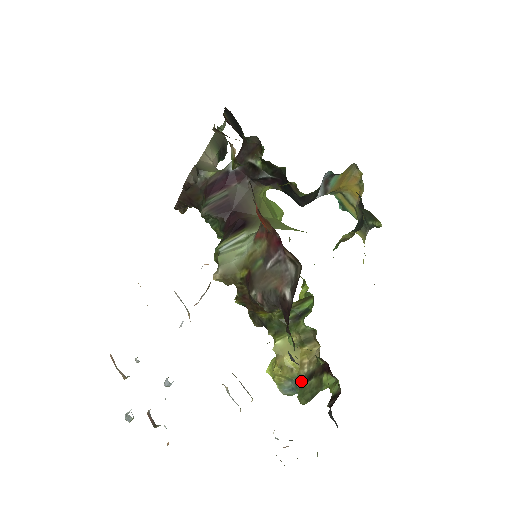
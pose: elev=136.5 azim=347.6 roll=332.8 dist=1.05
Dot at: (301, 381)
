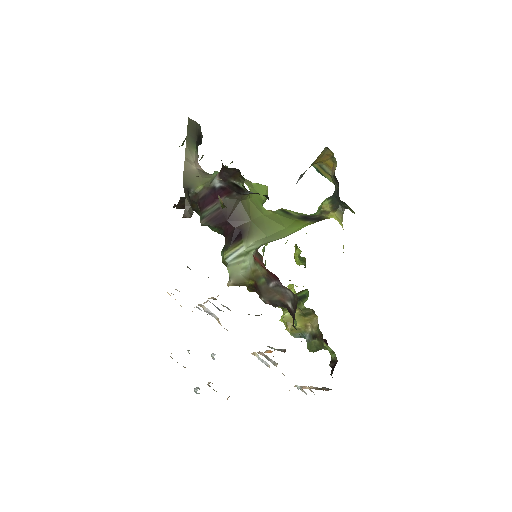
Dot at: (308, 336)
